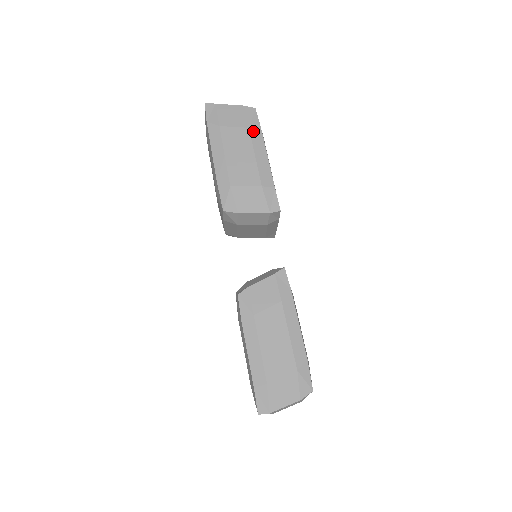
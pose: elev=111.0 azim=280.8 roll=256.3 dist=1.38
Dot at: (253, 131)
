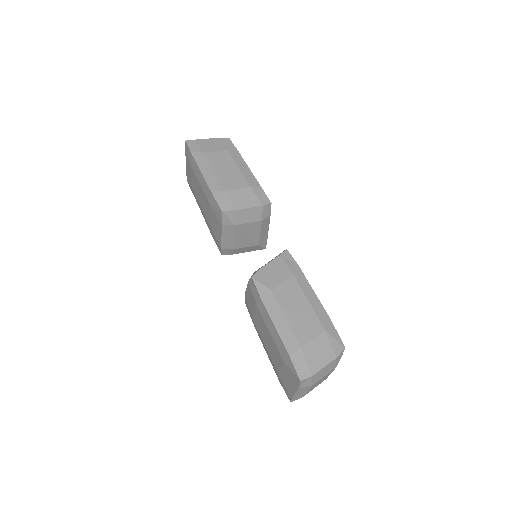
Dot at: (232, 152)
